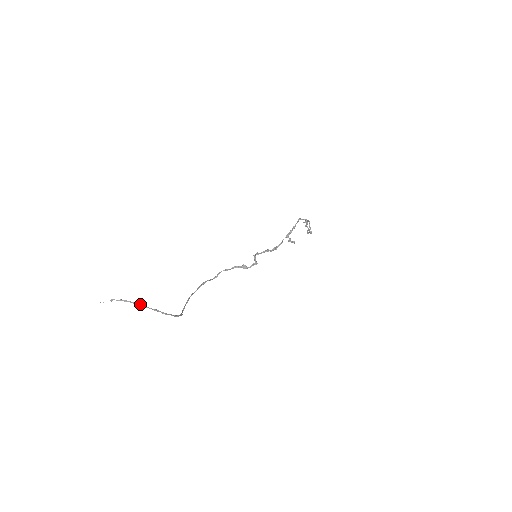
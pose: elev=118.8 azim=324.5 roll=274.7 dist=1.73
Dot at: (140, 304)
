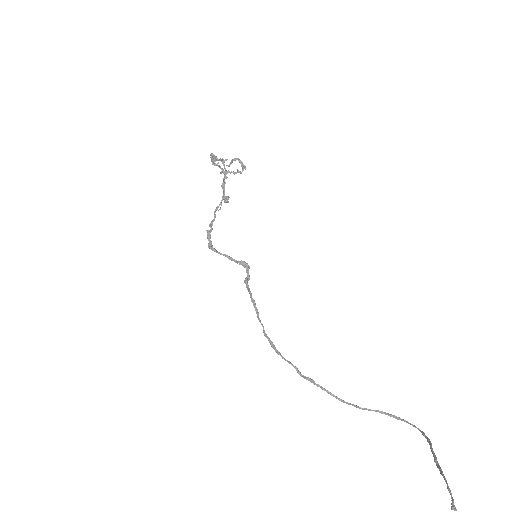
Dot at: (436, 463)
